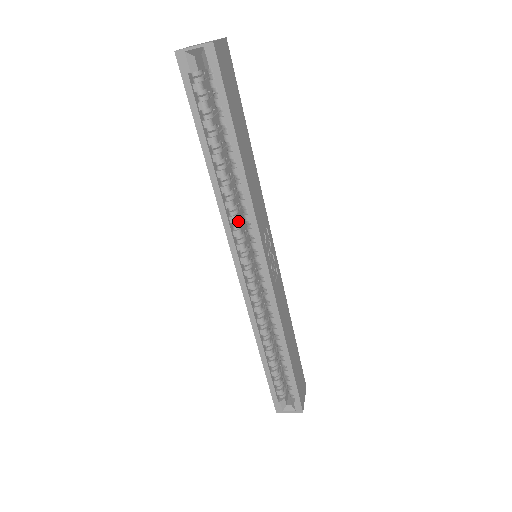
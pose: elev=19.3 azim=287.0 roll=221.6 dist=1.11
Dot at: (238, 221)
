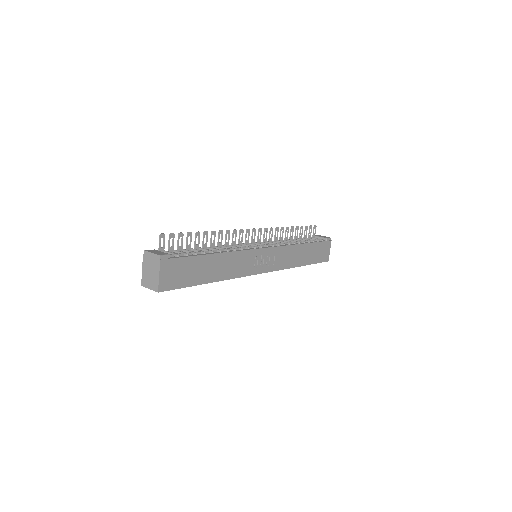
Dot at: occluded
